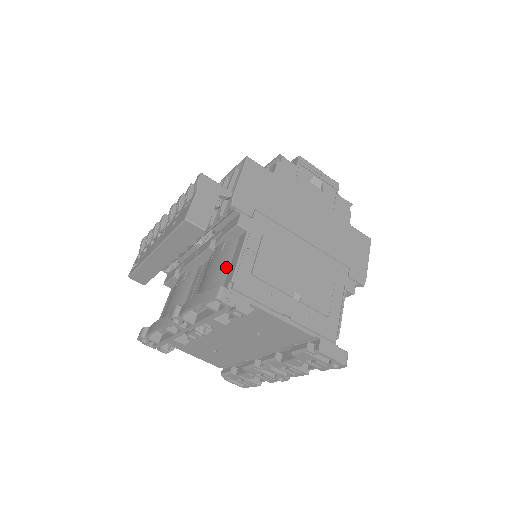
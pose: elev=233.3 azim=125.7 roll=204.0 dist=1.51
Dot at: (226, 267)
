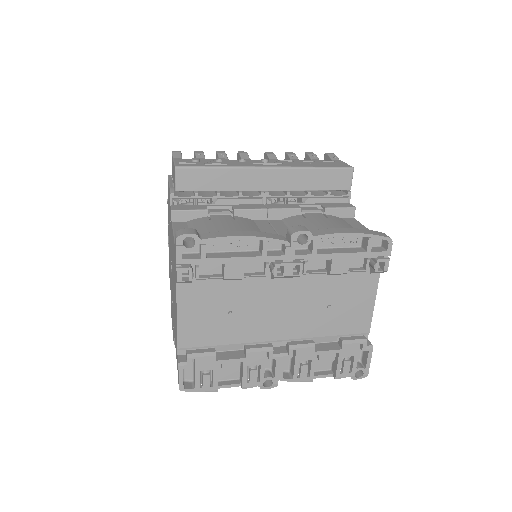
Dot at: occluded
